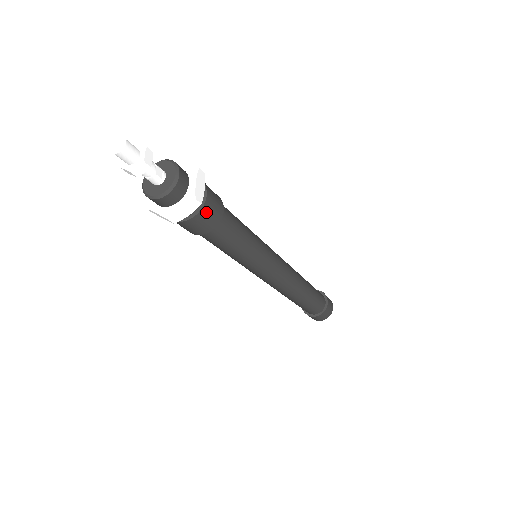
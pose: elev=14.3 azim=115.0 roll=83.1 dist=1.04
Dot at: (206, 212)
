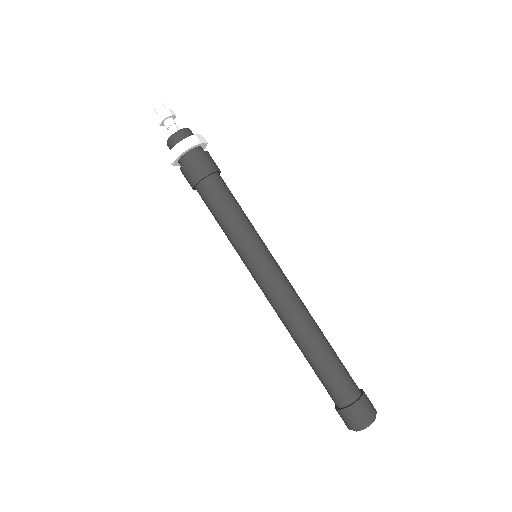
Dot at: (204, 157)
